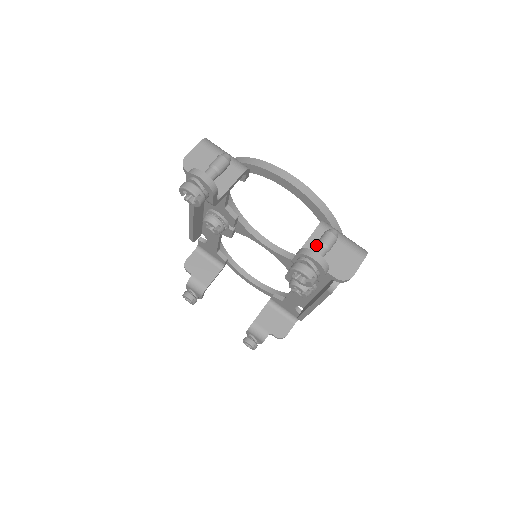
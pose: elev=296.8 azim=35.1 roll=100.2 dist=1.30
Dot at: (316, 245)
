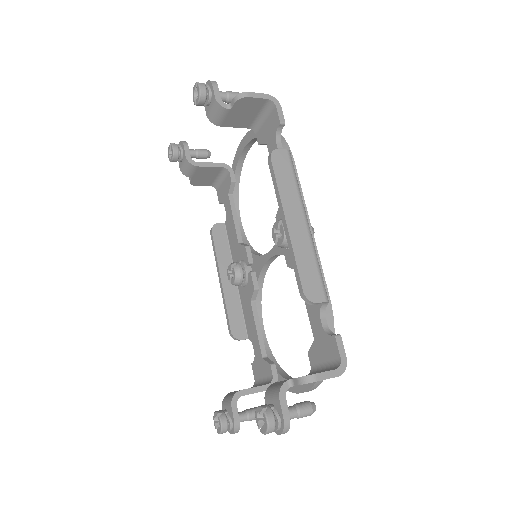
Dot at: (223, 100)
